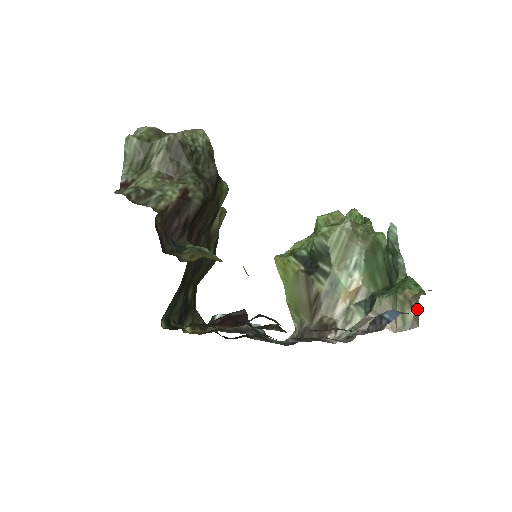
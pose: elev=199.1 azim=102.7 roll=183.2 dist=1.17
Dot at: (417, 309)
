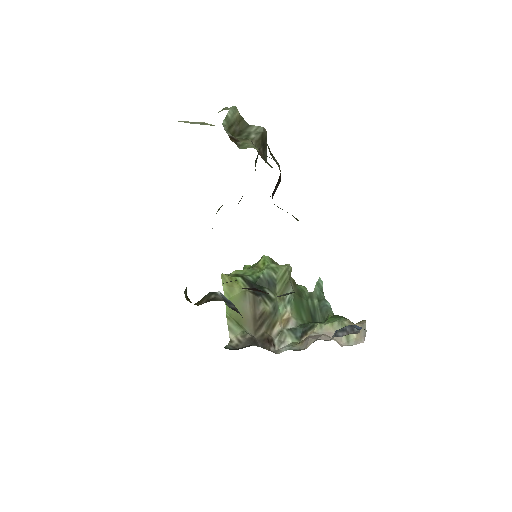
Dot at: (363, 330)
